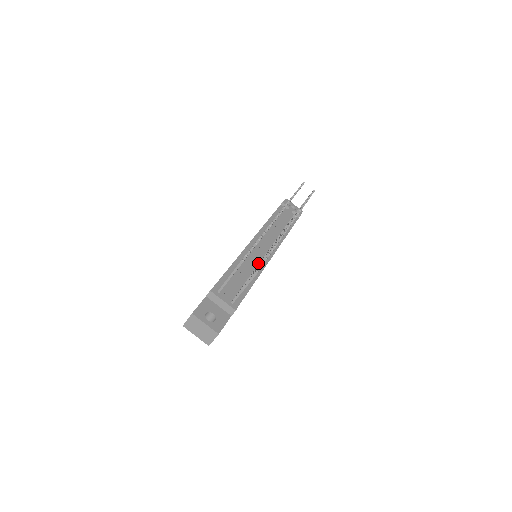
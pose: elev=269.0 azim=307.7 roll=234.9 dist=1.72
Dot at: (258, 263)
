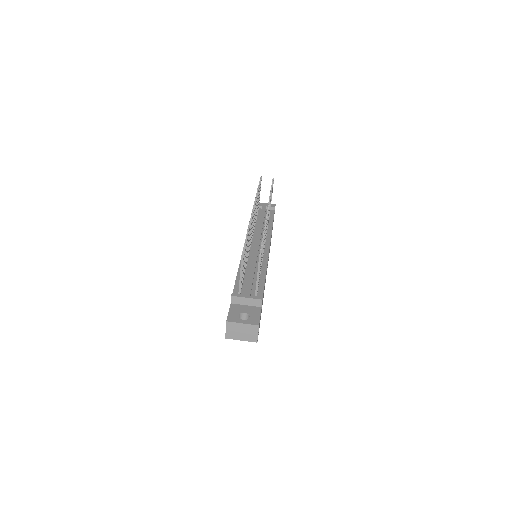
Dot at: occluded
